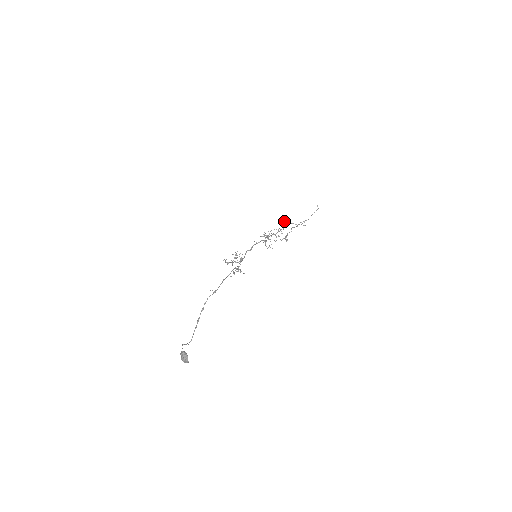
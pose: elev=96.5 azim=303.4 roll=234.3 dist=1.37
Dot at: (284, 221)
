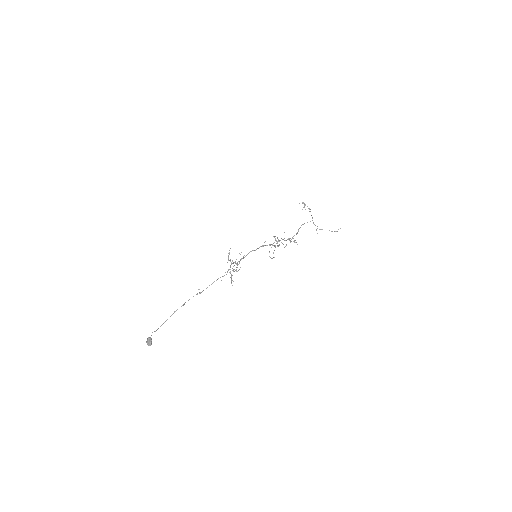
Dot at: (297, 244)
